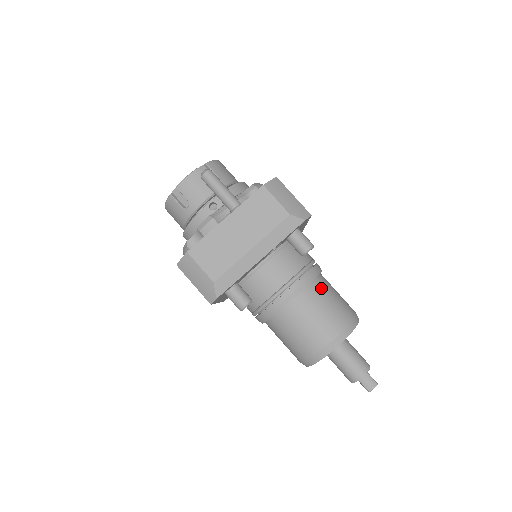
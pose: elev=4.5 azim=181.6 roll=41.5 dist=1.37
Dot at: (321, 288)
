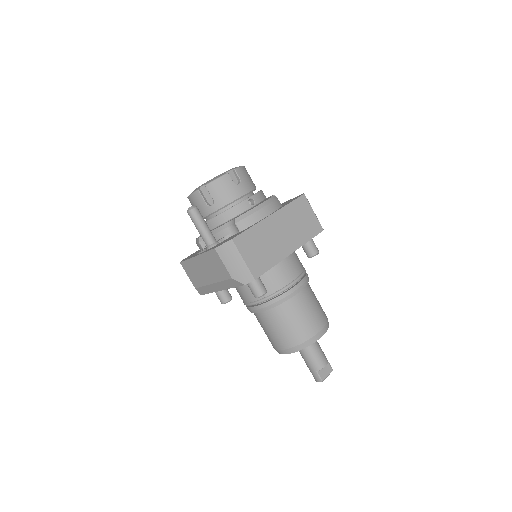
Dot at: (281, 313)
